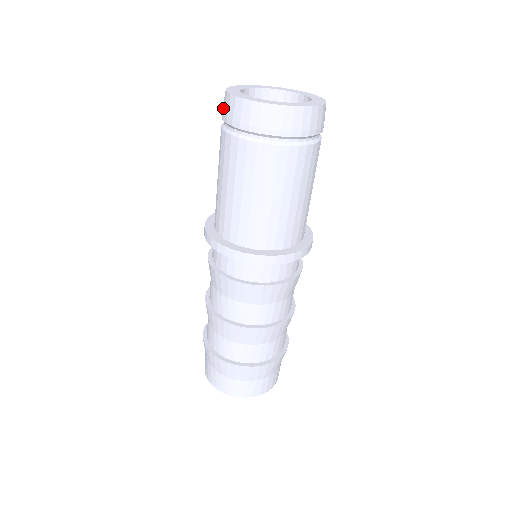
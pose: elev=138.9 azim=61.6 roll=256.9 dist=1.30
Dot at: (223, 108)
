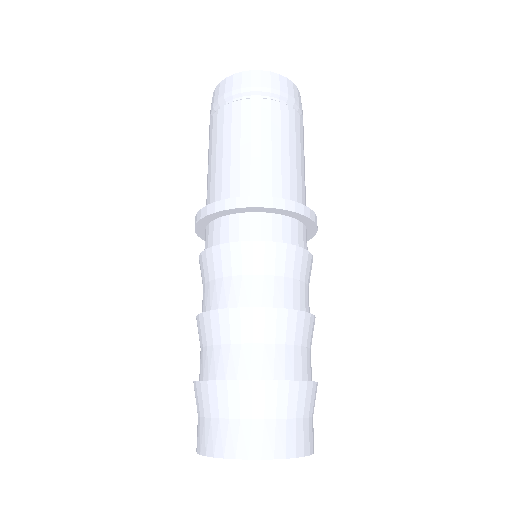
Dot at: occluded
